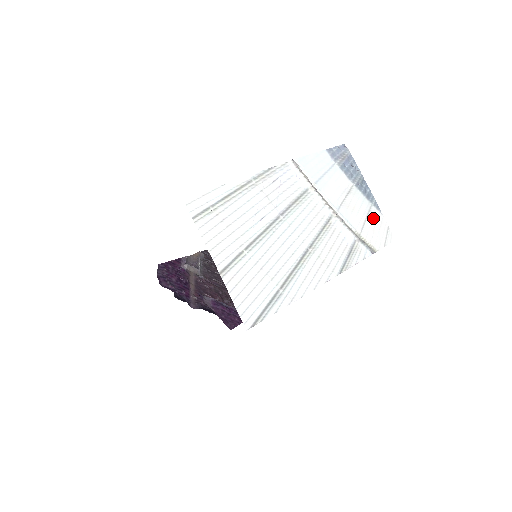
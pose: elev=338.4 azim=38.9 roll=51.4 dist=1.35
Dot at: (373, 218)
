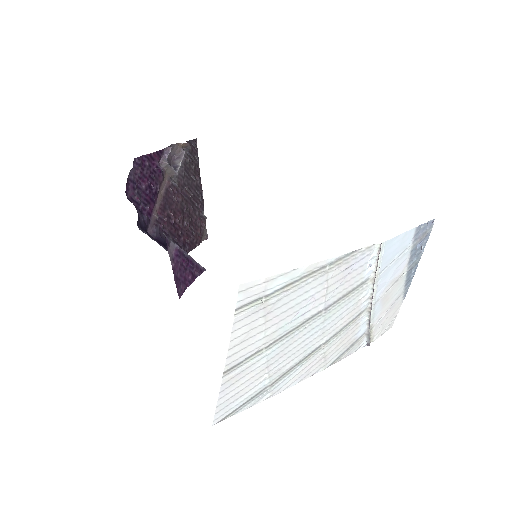
Dot at: (394, 307)
